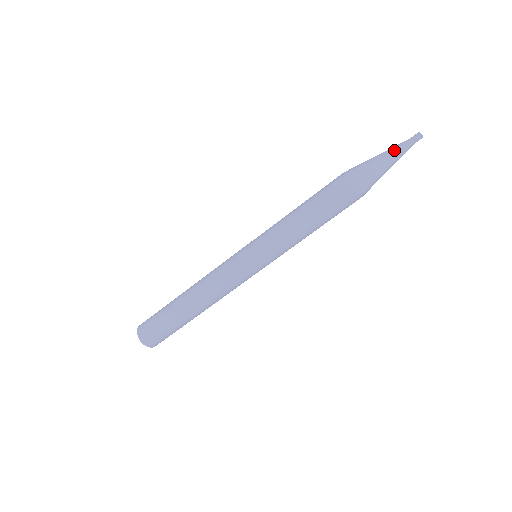
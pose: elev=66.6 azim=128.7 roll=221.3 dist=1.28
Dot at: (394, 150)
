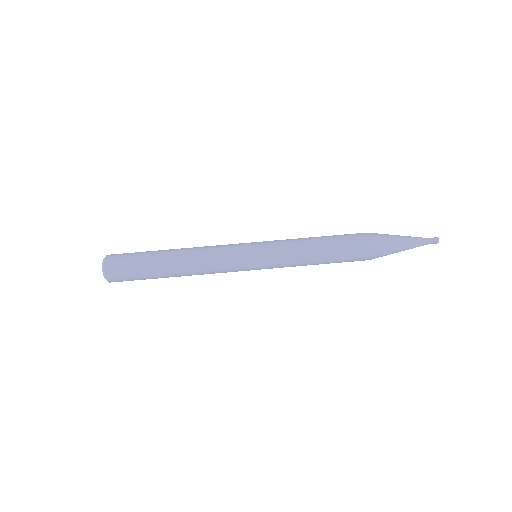
Dot at: (413, 238)
